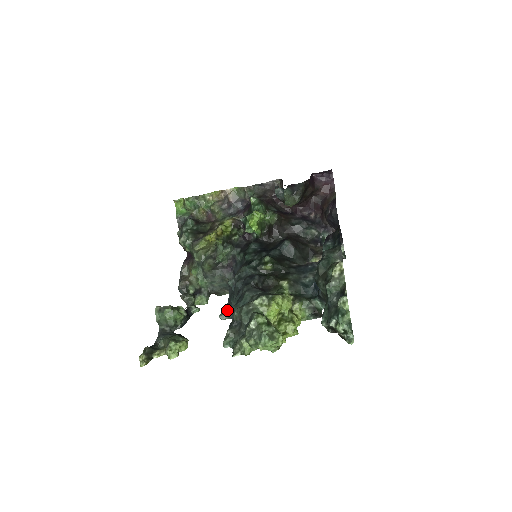
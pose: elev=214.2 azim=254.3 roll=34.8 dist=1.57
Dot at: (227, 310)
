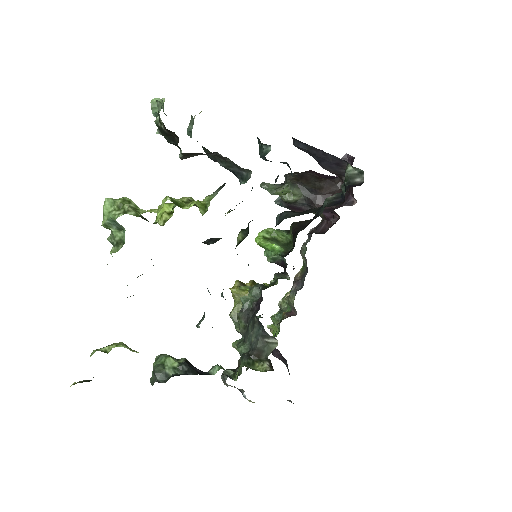
Dot at: occluded
